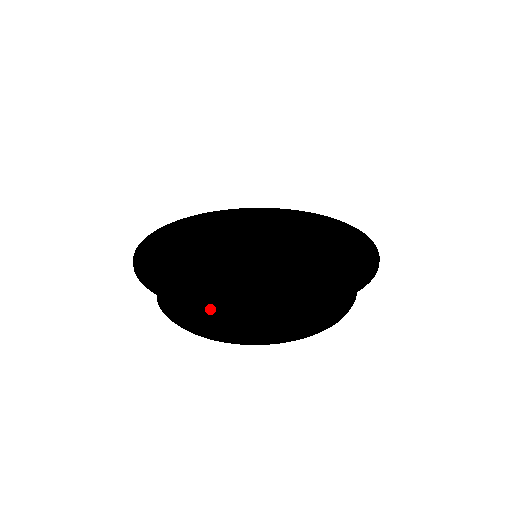
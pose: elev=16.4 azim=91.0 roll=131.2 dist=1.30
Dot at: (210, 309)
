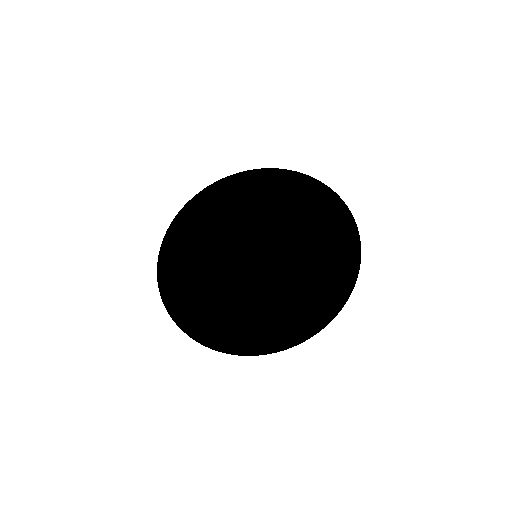
Dot at: occluded
